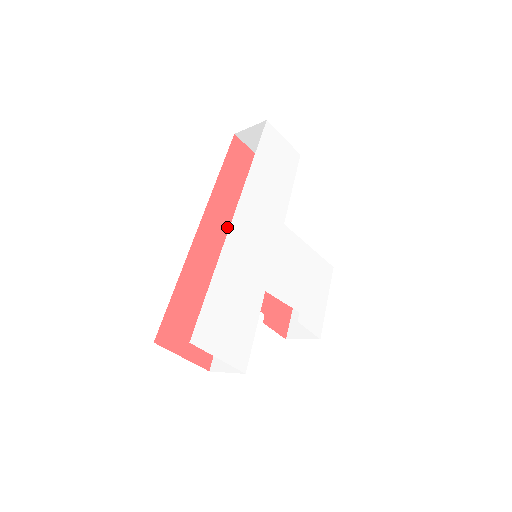
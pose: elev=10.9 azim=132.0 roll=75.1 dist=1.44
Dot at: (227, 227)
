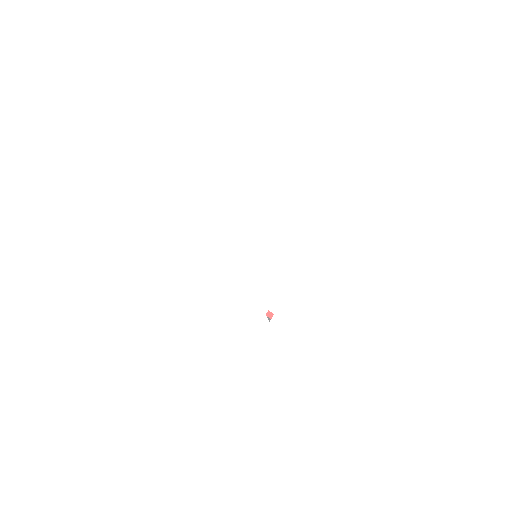
Dot at: occluded
